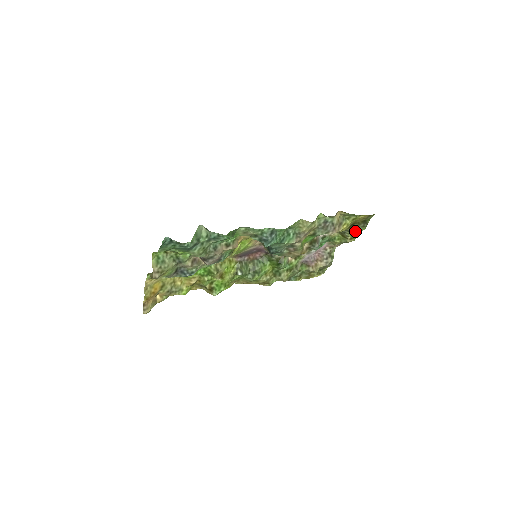
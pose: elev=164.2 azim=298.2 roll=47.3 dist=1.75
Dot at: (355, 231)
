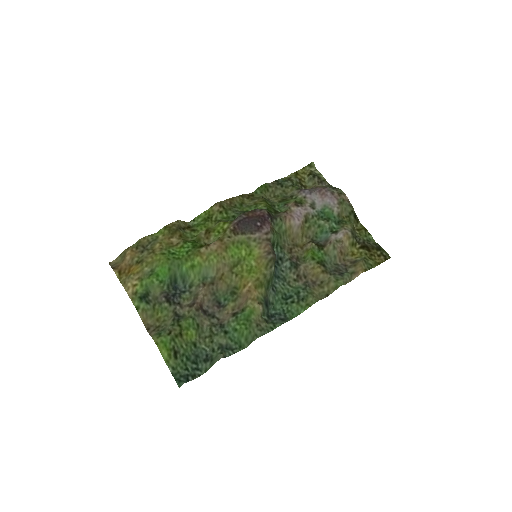
Dot at: (366, 239)
